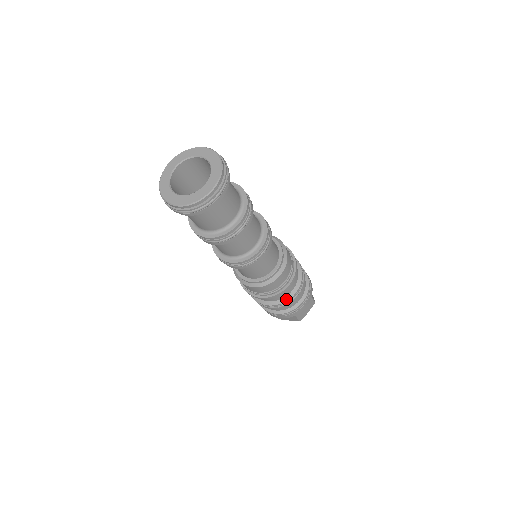
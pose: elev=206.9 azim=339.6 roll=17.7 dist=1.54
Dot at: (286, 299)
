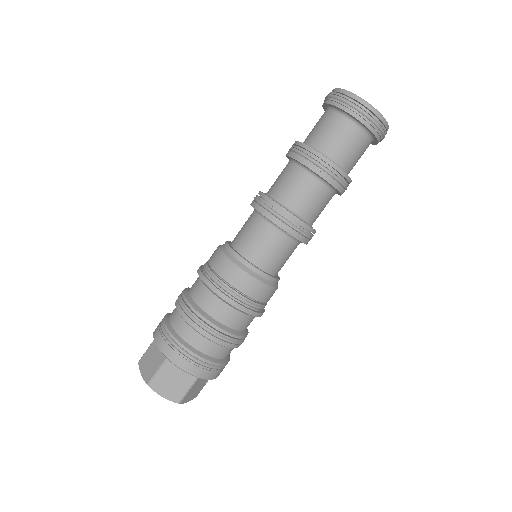
Dot at: (204, 314)
